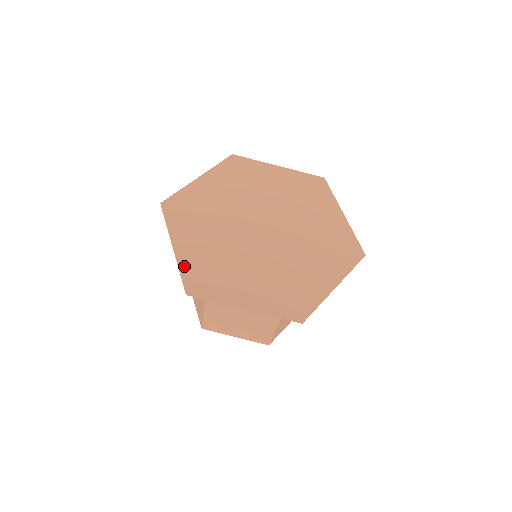
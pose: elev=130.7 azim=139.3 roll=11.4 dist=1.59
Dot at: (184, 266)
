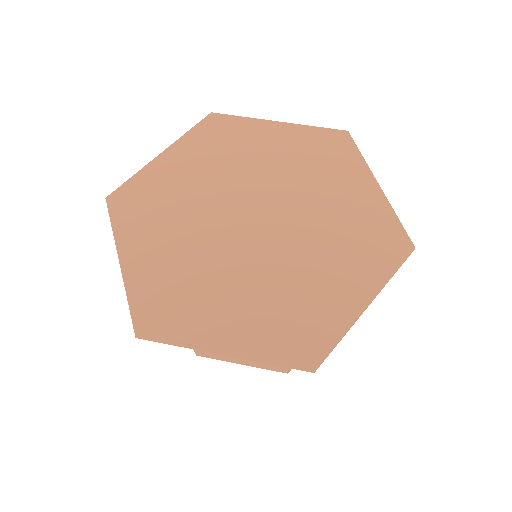
Dot at: (135, 292)
